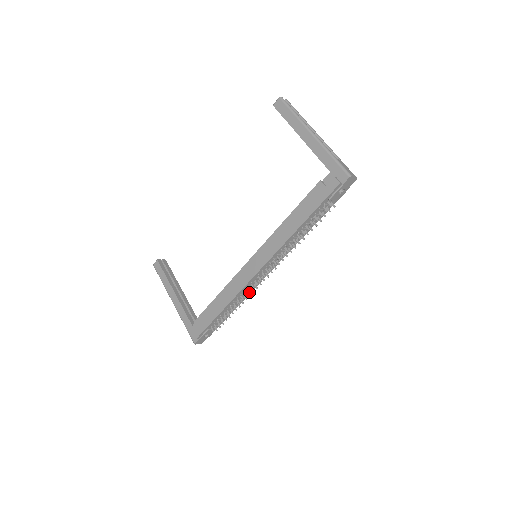
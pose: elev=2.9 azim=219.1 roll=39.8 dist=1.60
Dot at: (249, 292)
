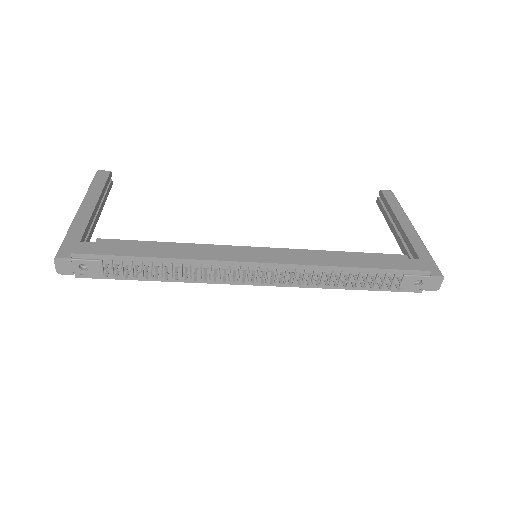
Dot at: (214, 273)
